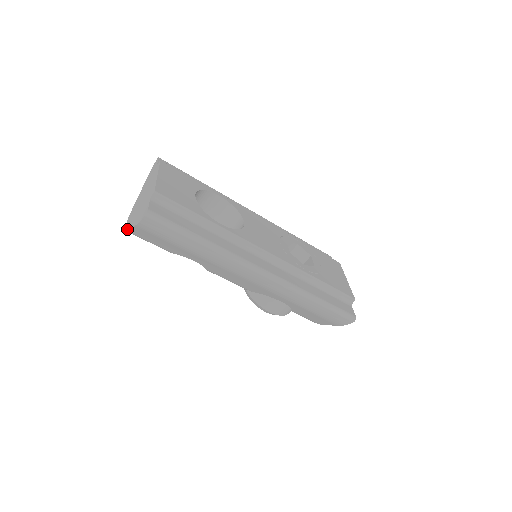
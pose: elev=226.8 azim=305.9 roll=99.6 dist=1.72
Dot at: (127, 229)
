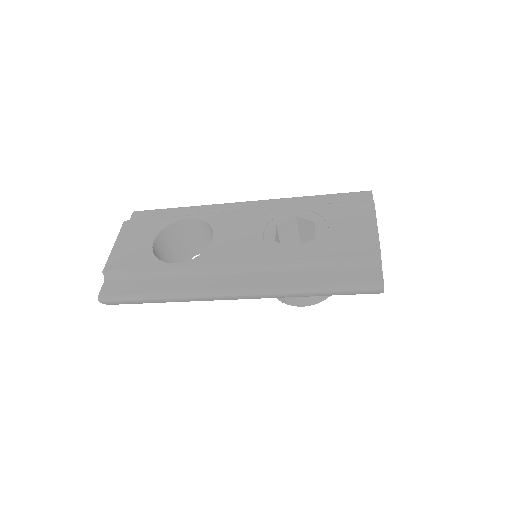
Dot at: occluded
